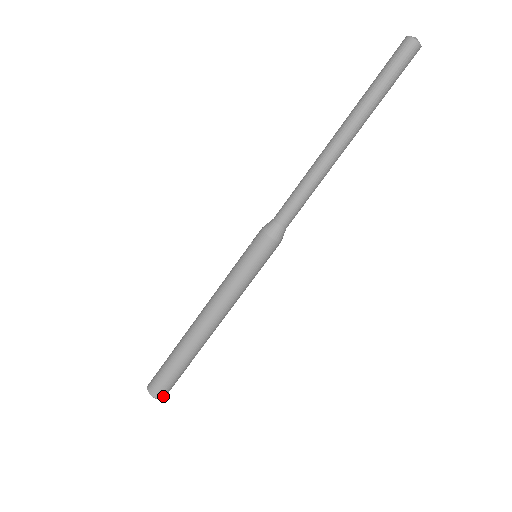
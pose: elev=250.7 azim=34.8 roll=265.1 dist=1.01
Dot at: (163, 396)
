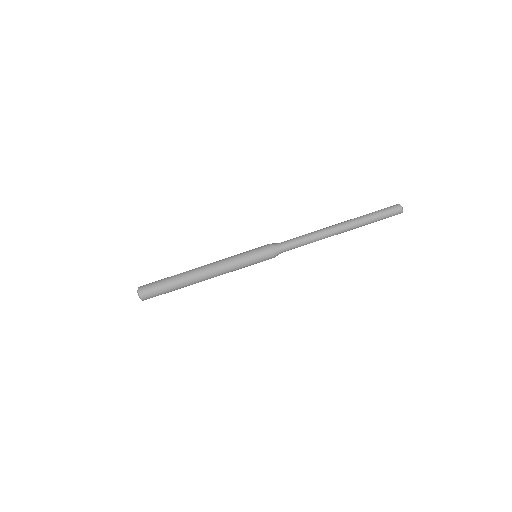
Dot at: (146, 299)
